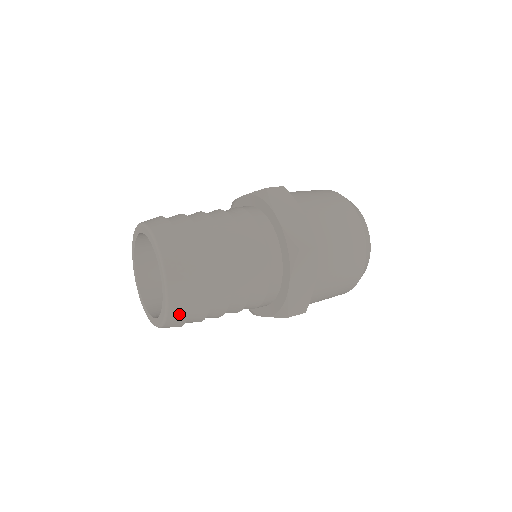
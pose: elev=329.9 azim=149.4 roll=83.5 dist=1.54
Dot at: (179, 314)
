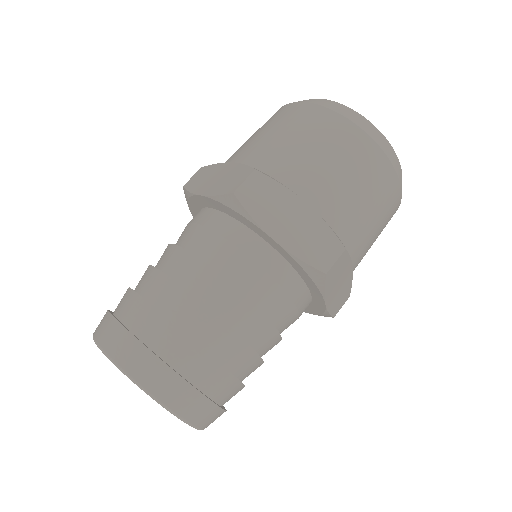
Dot at: occluded
